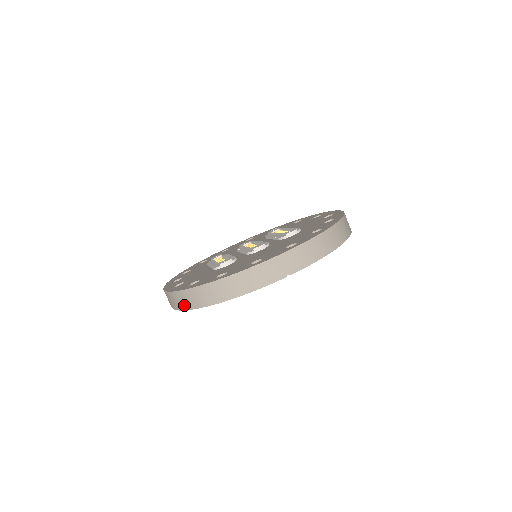
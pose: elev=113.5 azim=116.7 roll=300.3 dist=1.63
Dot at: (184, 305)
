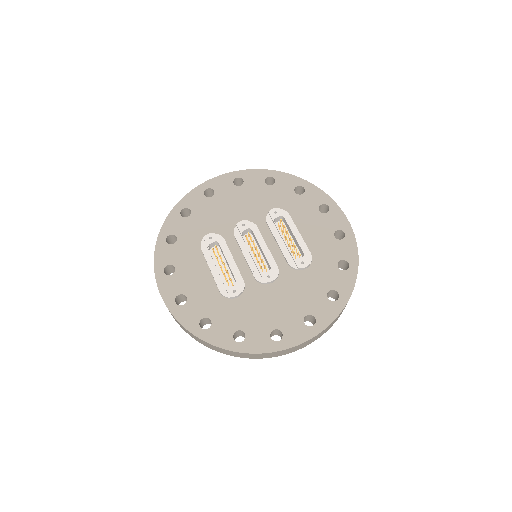
Dot at: (191, 336)
